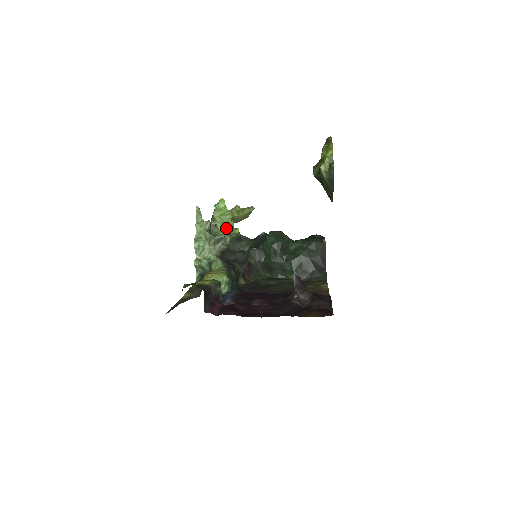
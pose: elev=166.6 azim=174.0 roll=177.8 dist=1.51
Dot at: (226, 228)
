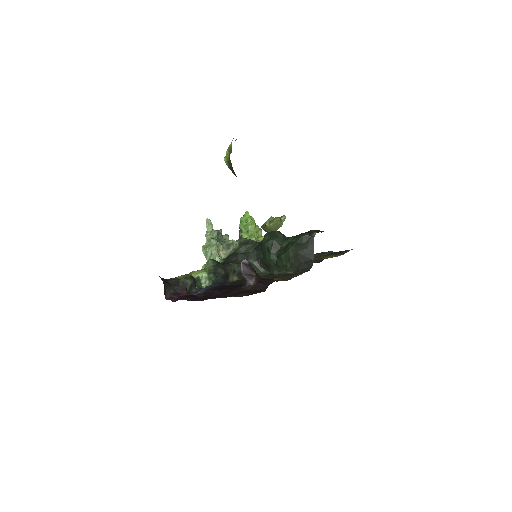
Dot at: (249, 236)
